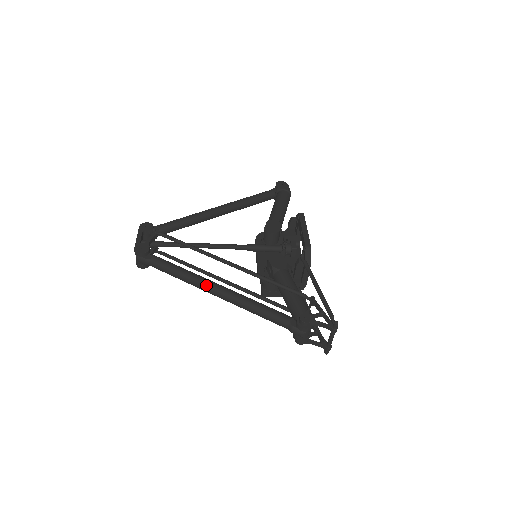
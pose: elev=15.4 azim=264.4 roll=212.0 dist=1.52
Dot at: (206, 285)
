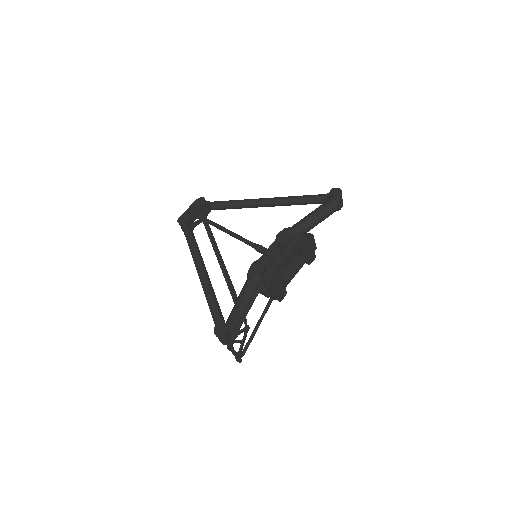
Dot at: (196, 266)
